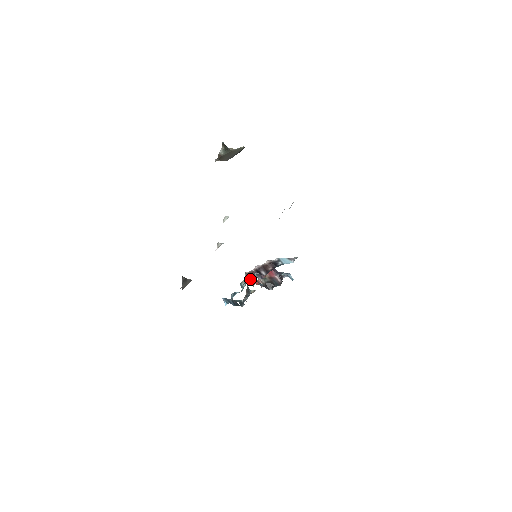
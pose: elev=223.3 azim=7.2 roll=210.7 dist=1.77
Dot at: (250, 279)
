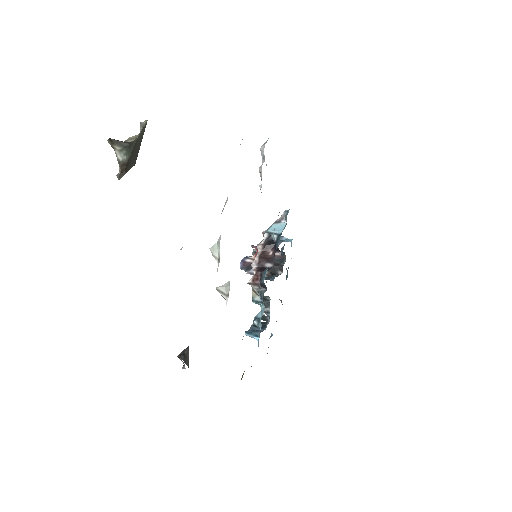
Dot at: (262, 286)
